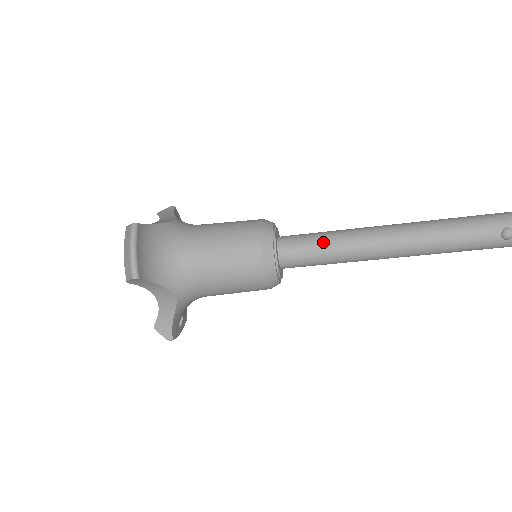
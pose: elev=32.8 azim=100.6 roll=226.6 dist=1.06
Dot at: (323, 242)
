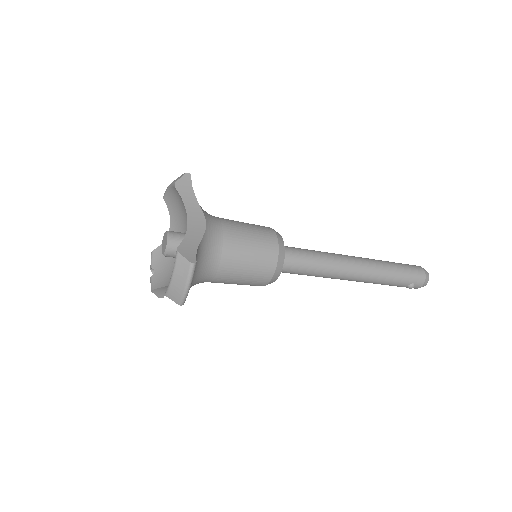
Dot at: (312, 268)
